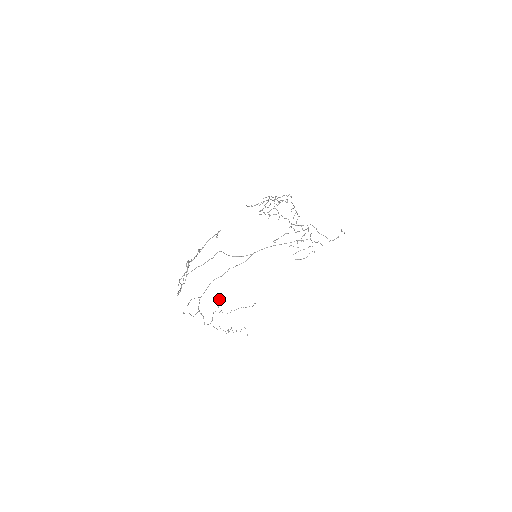
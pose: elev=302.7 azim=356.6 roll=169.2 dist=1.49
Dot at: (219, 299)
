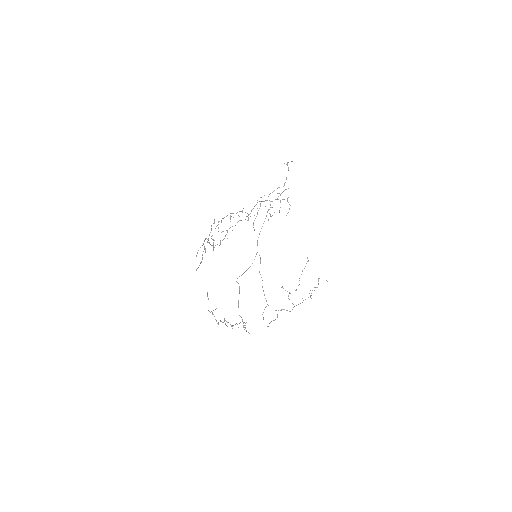
Dot at: (282, 287)
